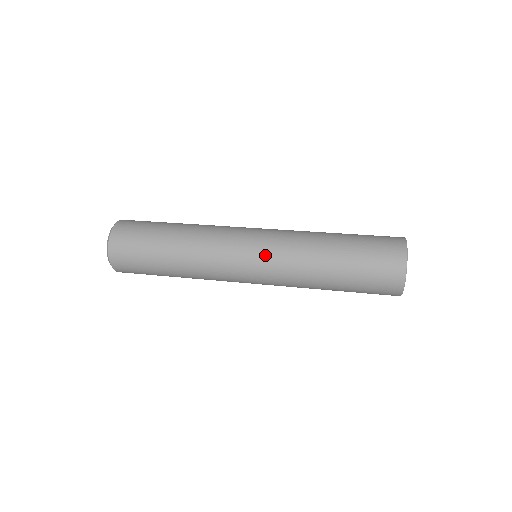
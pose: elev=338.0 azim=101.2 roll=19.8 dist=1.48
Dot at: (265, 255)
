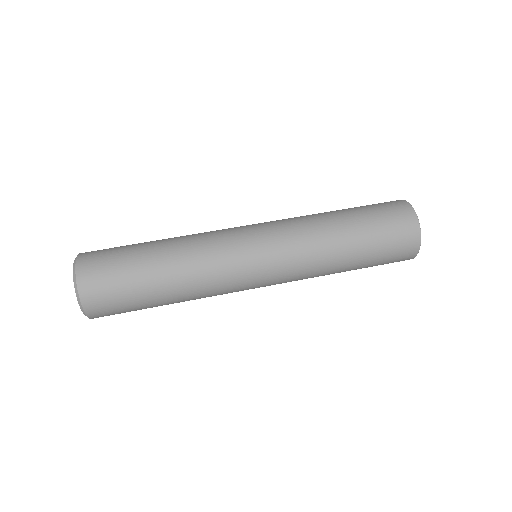
Dot at: occluded
